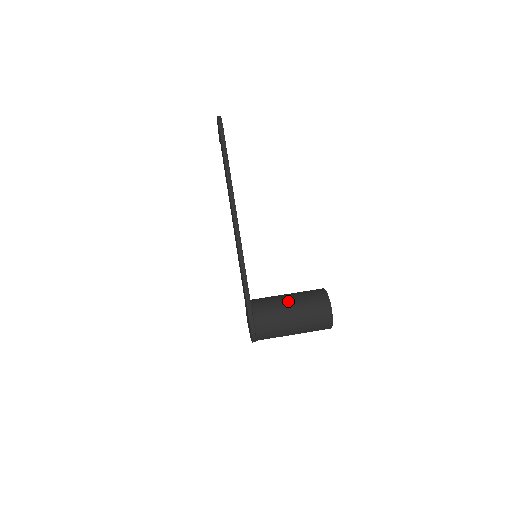
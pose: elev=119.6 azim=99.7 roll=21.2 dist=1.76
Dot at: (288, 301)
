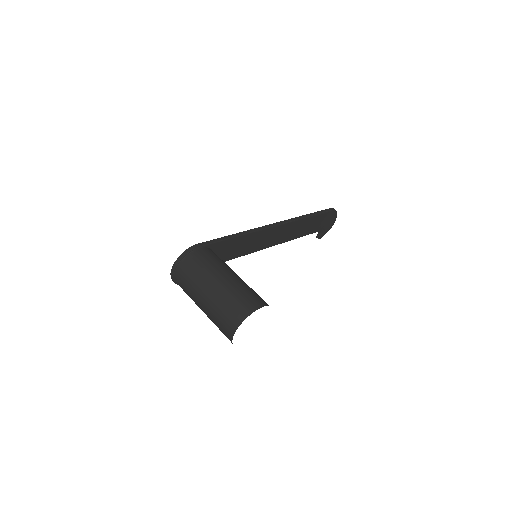
Dot at: occluded
